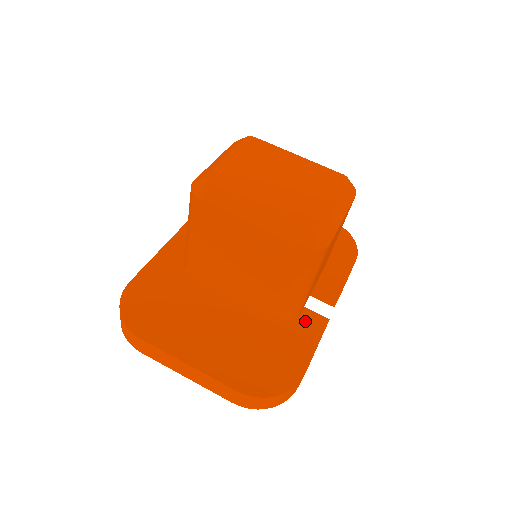
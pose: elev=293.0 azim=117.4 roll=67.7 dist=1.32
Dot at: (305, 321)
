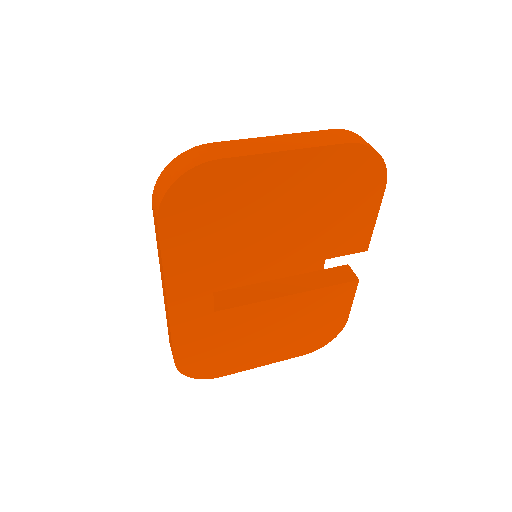
Dot at: occluded
